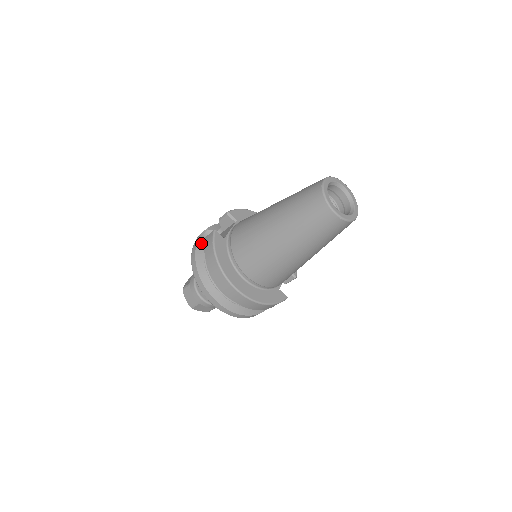
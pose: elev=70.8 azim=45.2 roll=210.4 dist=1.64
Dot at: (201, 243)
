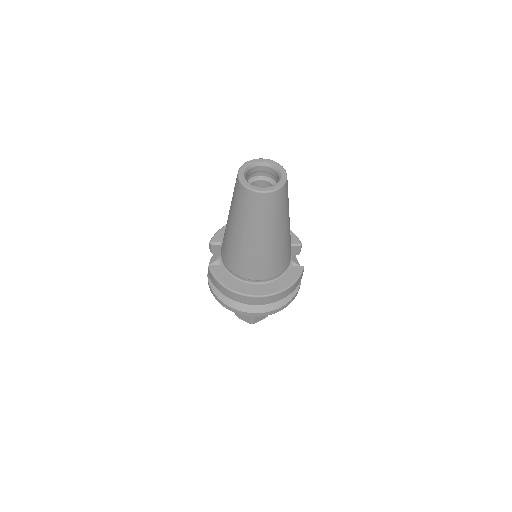
Dot at: occluded
